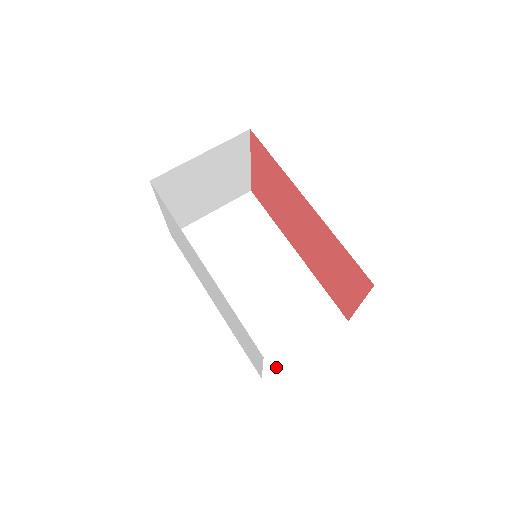
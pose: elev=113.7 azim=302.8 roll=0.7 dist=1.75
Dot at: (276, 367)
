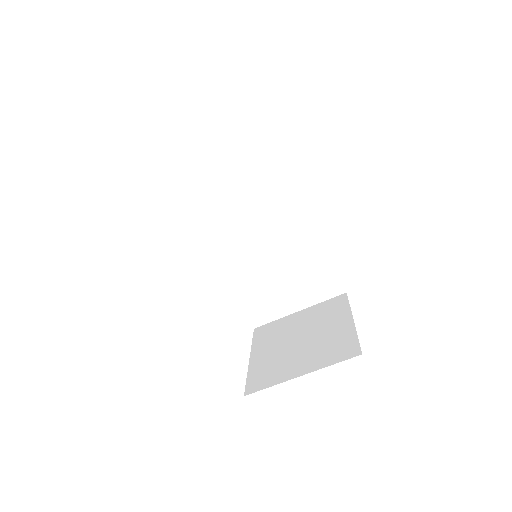
Dot at: (268, 322)
